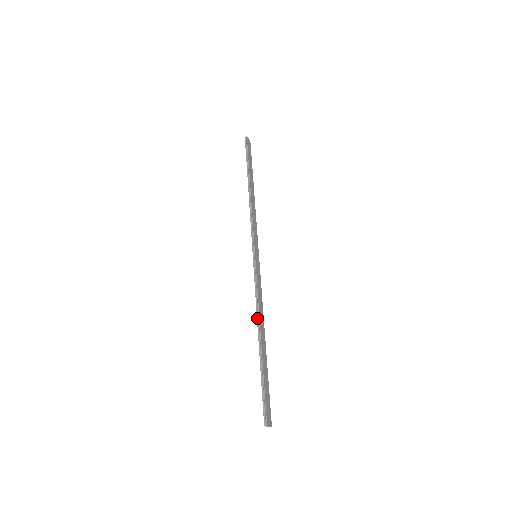
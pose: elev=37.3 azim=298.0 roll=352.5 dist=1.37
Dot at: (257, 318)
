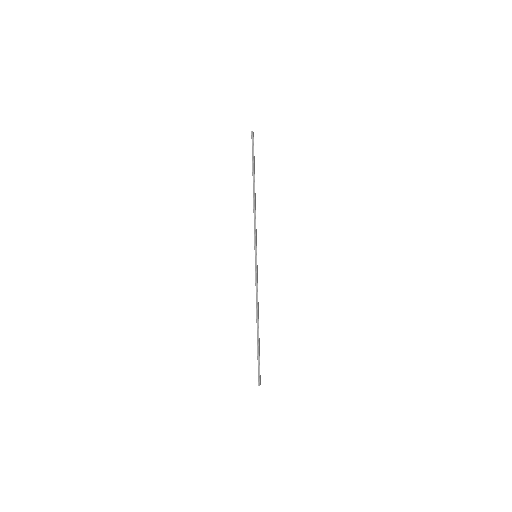
Dot at: (256, 310)
